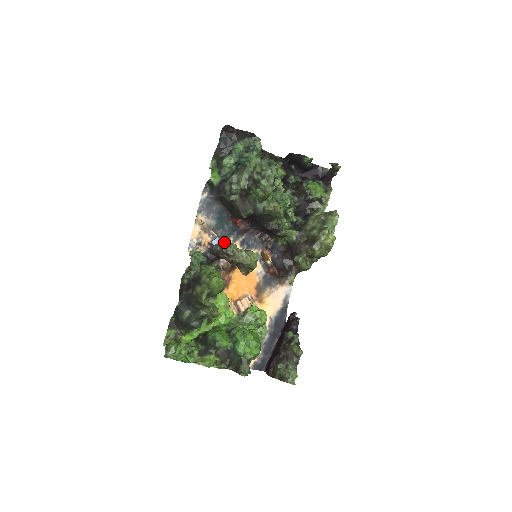
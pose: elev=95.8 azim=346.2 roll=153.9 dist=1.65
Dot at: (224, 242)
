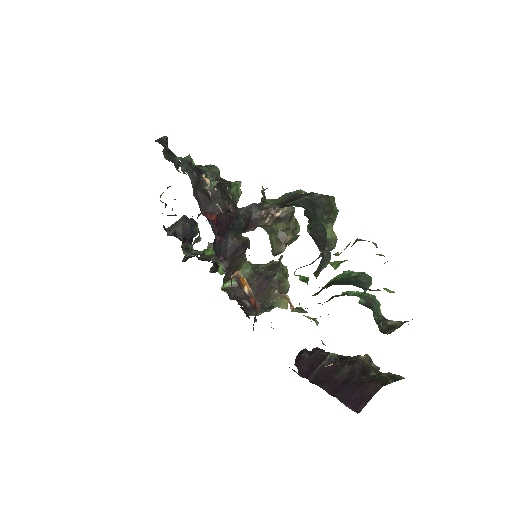
Dot at: occluded
